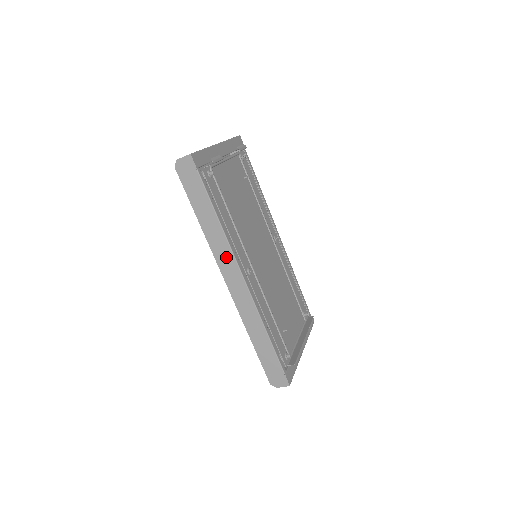
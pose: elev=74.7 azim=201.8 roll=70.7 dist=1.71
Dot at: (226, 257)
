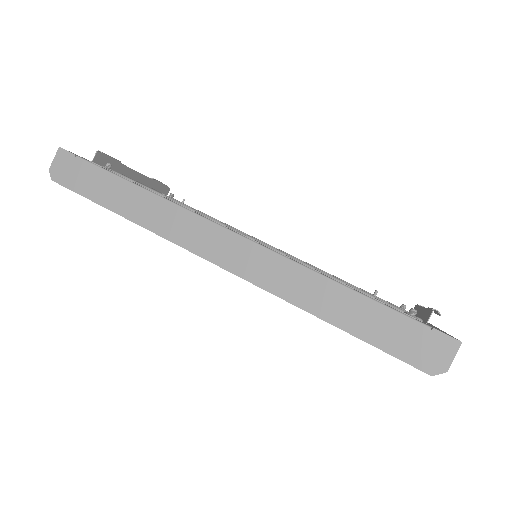
Dot at: (186, 226)
